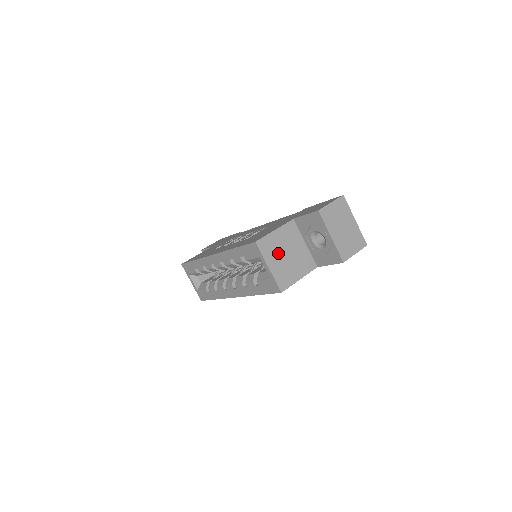
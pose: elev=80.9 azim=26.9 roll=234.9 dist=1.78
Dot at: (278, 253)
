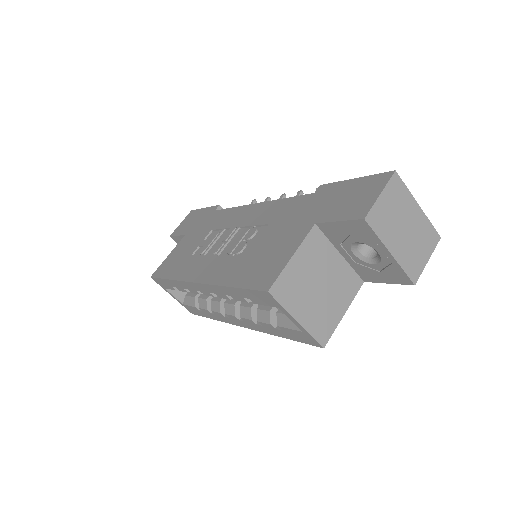
Dot at: (305, 291)
